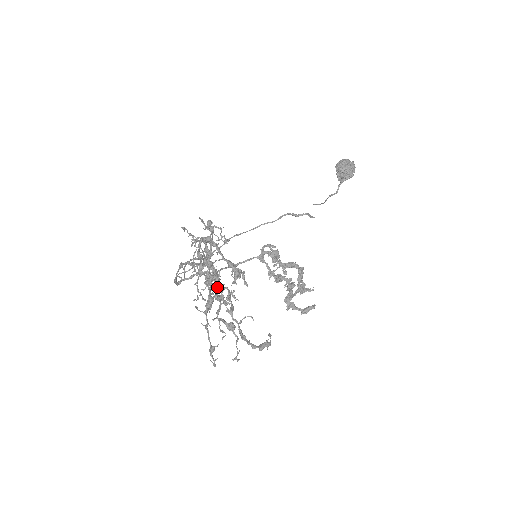
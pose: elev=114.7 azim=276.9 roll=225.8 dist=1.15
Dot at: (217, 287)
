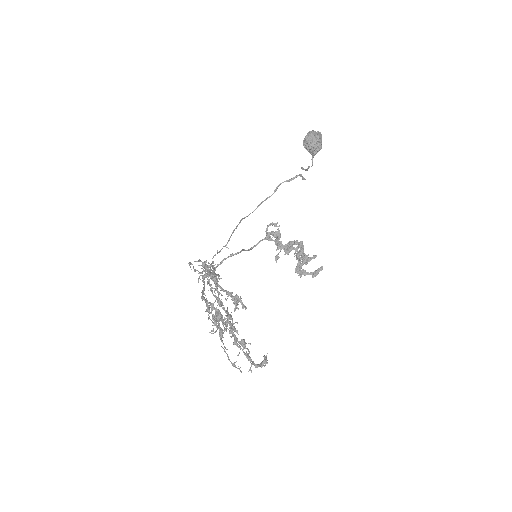
Dot at: (222, 323)
